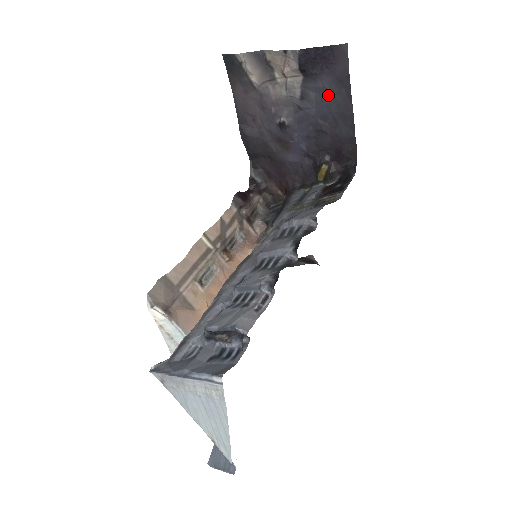
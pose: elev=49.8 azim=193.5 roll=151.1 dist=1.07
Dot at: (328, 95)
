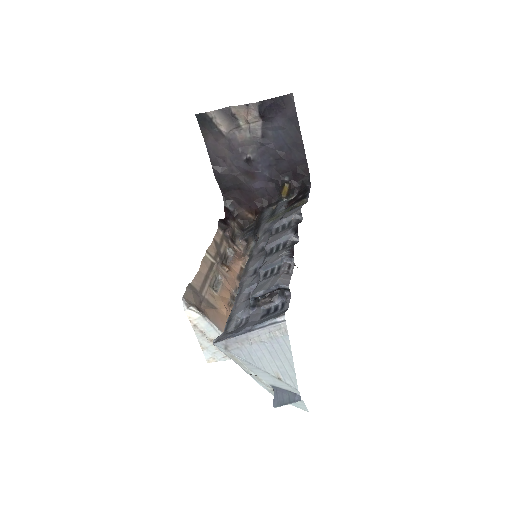
Dot at: (282, 131)
